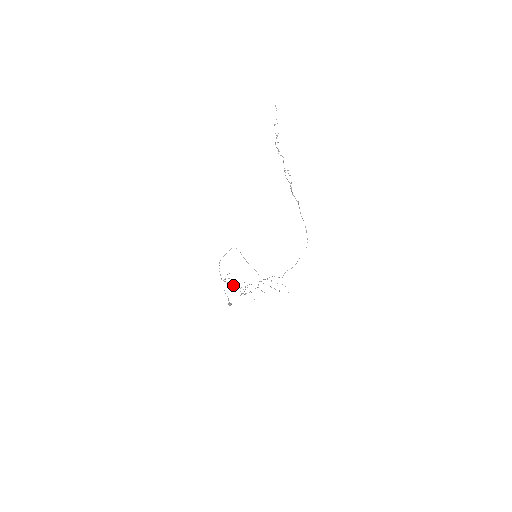
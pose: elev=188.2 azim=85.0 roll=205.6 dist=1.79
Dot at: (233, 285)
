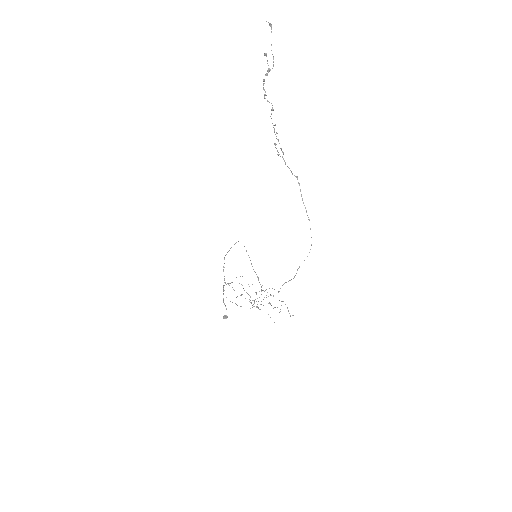
Dot at: occluded
